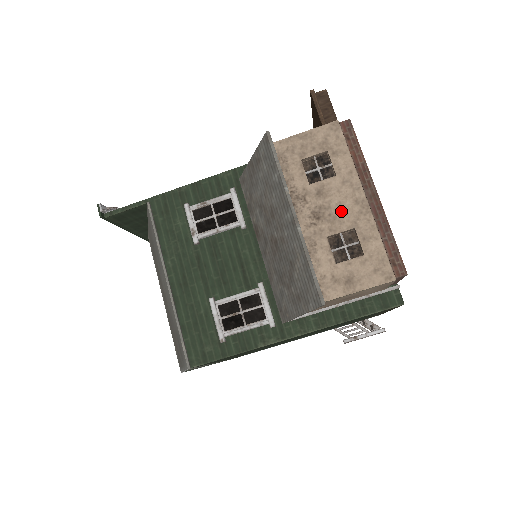
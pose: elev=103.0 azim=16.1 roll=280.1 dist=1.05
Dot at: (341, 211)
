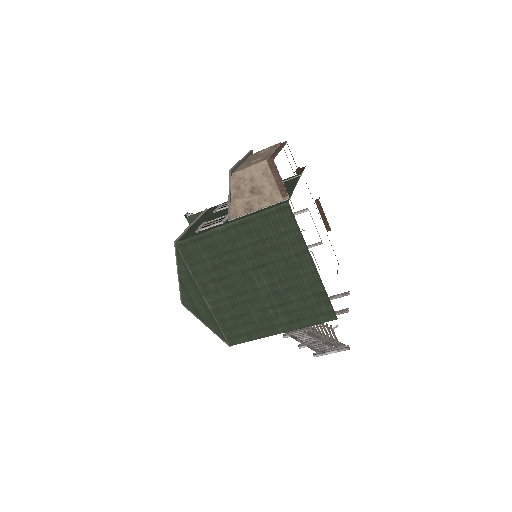
Dot at: occluded
